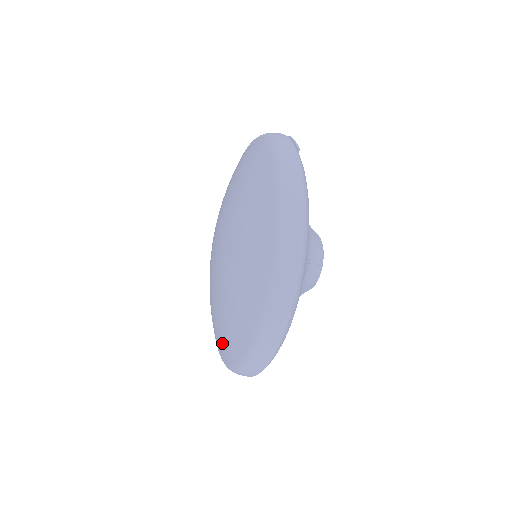
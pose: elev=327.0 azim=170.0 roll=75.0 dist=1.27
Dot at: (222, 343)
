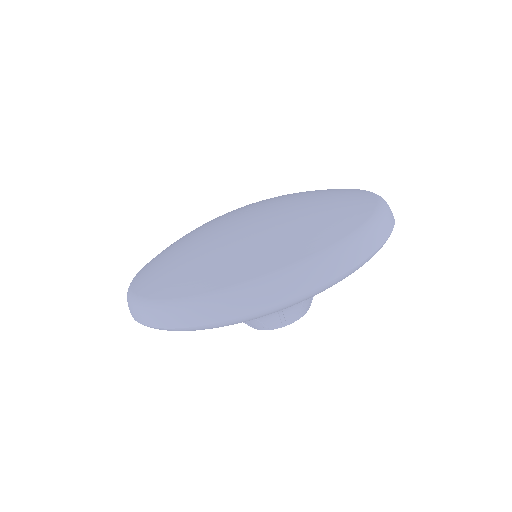
Dot at: (169, 276)
